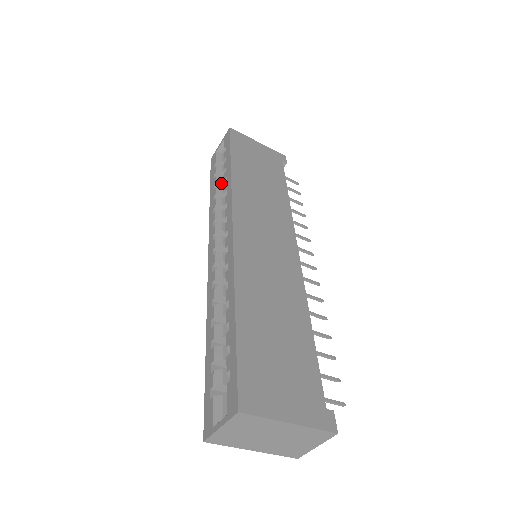
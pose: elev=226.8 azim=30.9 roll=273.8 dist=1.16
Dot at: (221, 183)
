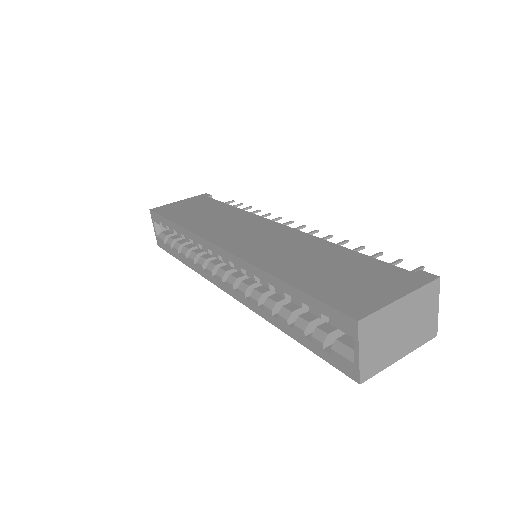
Dot at: (181, 246)
